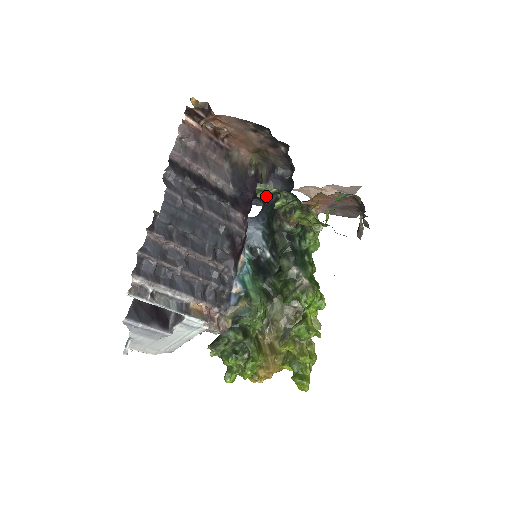
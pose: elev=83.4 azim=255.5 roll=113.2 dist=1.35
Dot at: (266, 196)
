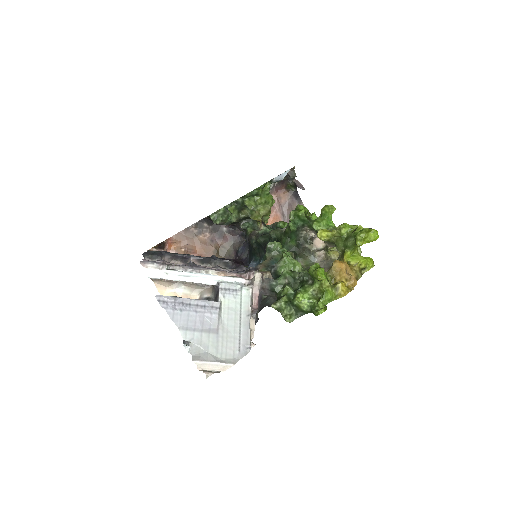
Dot at: (222, 218)
